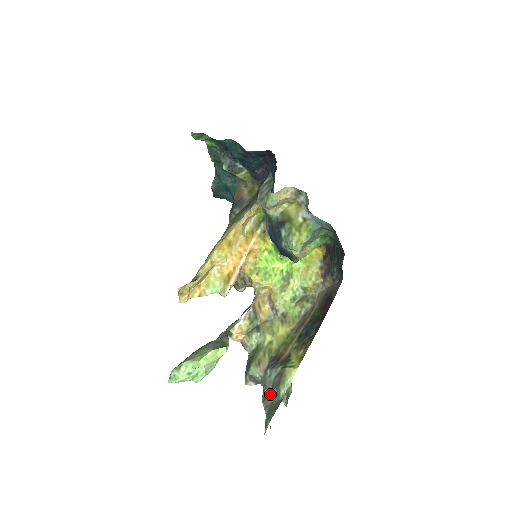
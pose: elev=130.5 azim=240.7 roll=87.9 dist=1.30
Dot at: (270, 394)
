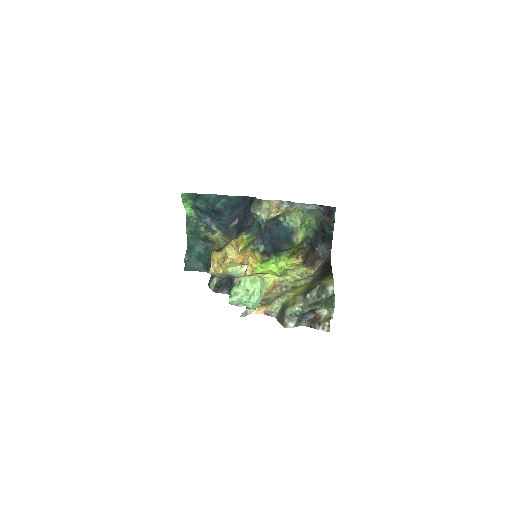
Dot at: (319, 301)
